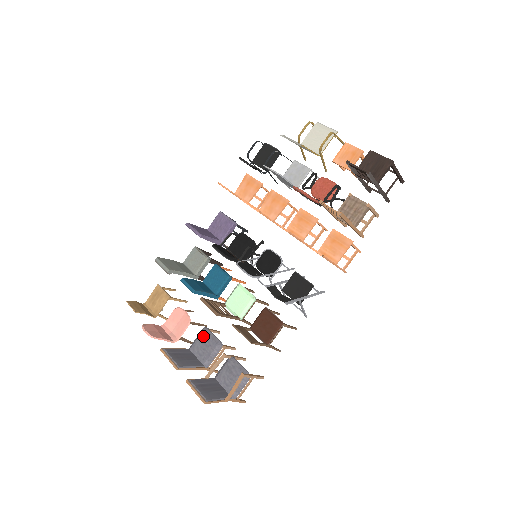
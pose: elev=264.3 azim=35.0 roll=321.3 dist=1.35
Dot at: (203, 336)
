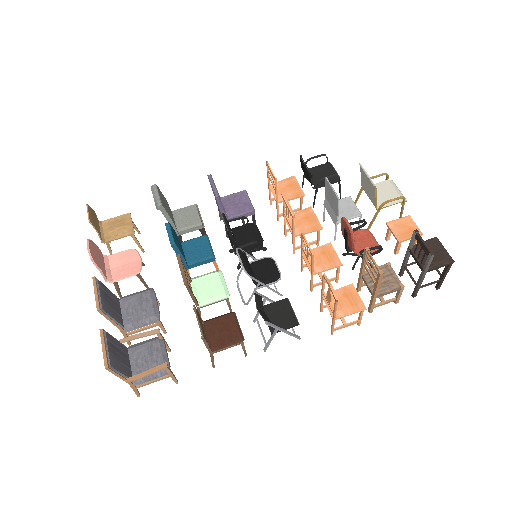
Dot at: (145, 296)
